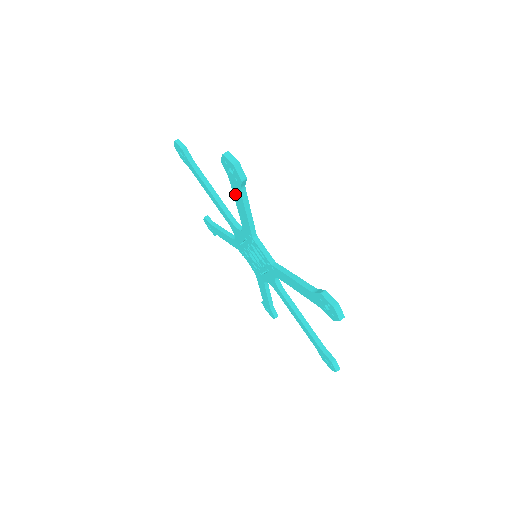
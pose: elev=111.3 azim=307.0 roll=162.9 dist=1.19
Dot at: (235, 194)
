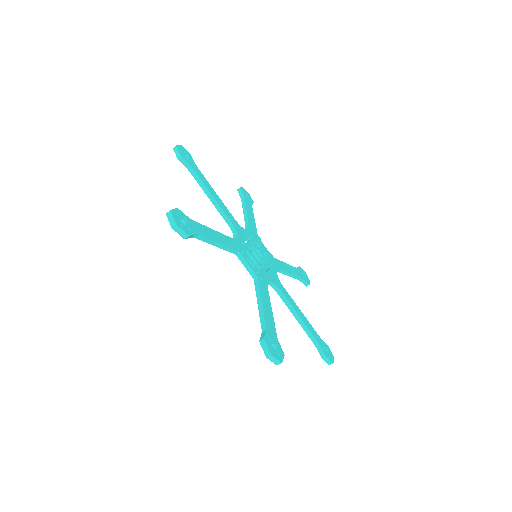
Dot at: occluded
